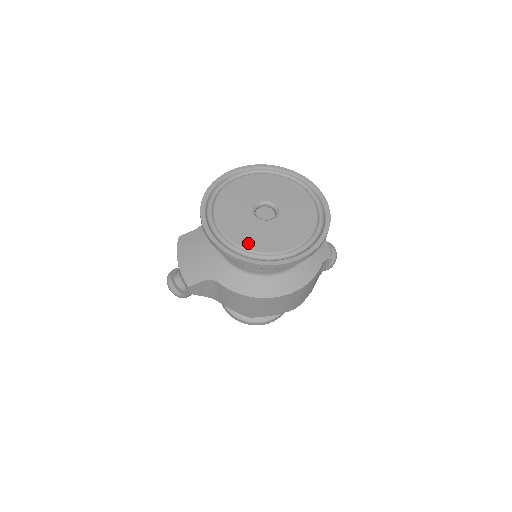
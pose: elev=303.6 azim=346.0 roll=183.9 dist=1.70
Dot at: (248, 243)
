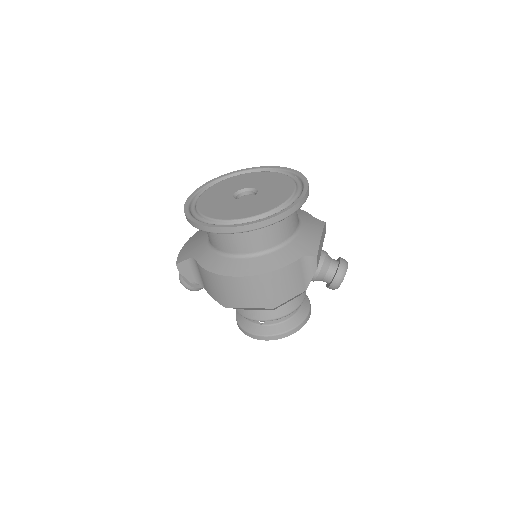
Dot at: (210, 212)
